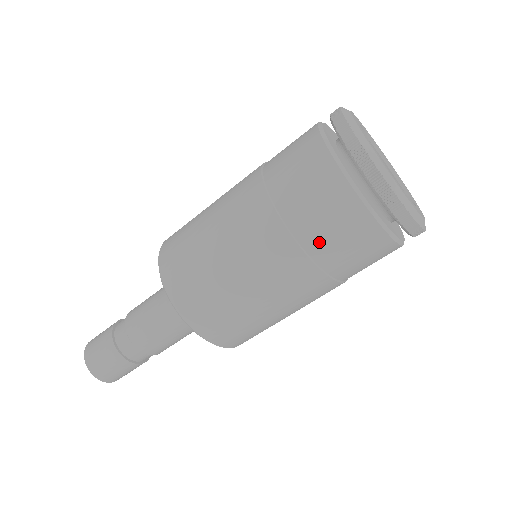
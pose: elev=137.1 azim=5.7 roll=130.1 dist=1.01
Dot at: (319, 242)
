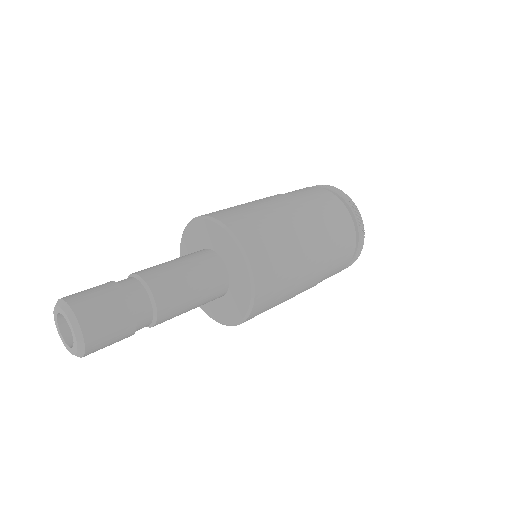
Dot at: (333, 233)
